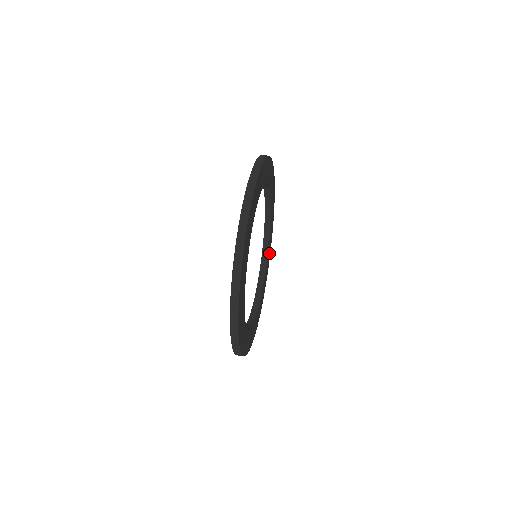
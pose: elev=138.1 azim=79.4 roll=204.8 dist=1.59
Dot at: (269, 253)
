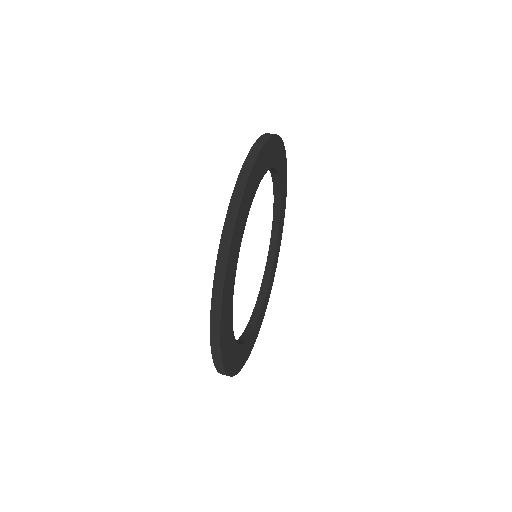
Dot at: (280, 237)
